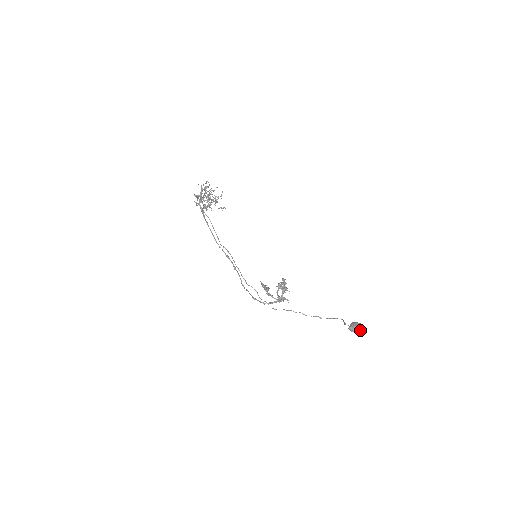
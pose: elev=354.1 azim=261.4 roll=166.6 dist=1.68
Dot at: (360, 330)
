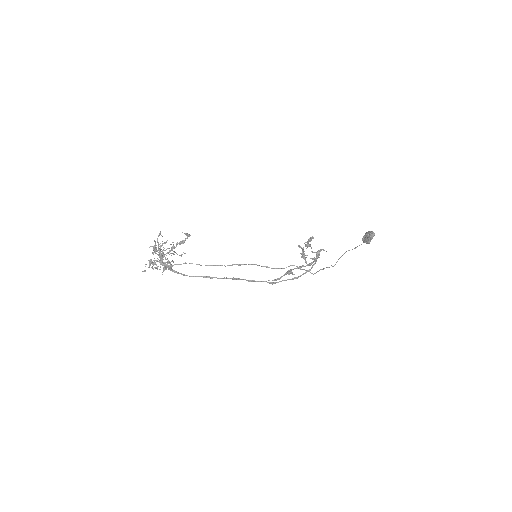
Dot at: occluded
